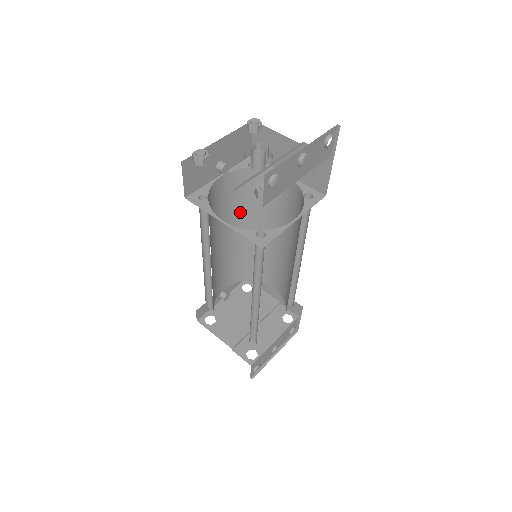
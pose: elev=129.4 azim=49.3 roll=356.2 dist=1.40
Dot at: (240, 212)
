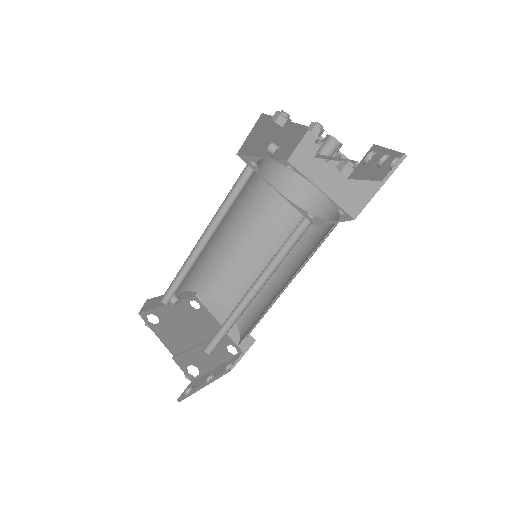
Dot at: (250, 210)
